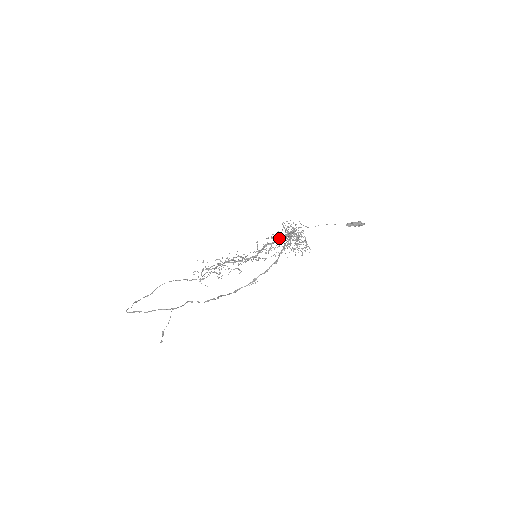
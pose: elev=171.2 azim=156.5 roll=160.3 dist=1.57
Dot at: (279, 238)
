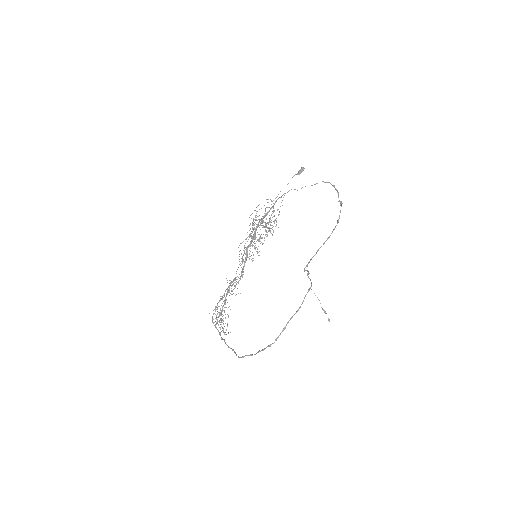
Dot at: (253, 234)
